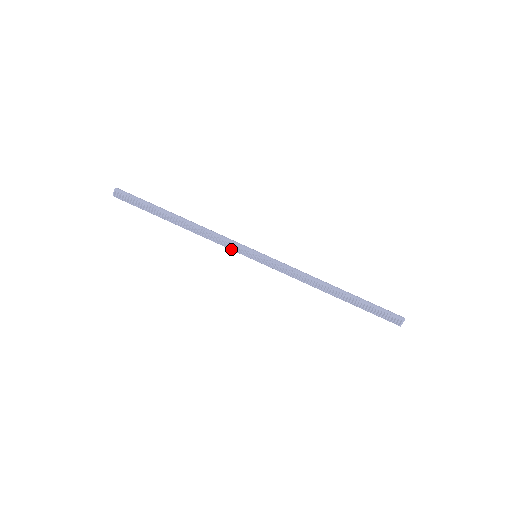
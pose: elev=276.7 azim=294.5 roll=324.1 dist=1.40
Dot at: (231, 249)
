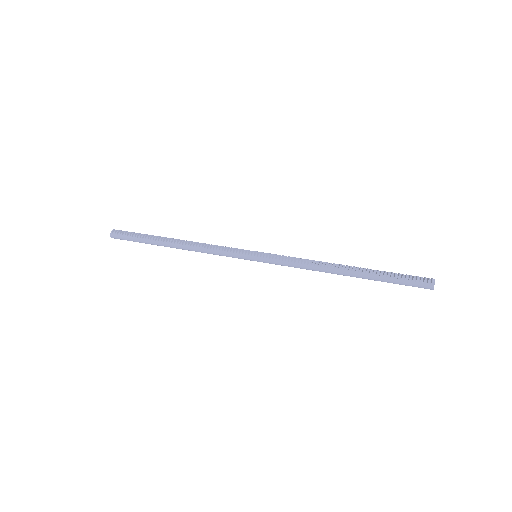
Dot at: (230, 250)
